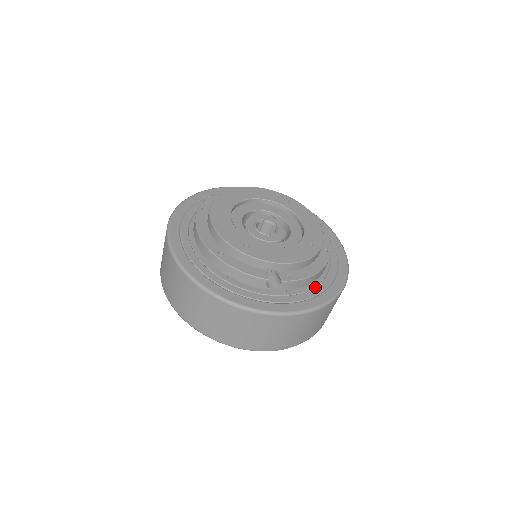
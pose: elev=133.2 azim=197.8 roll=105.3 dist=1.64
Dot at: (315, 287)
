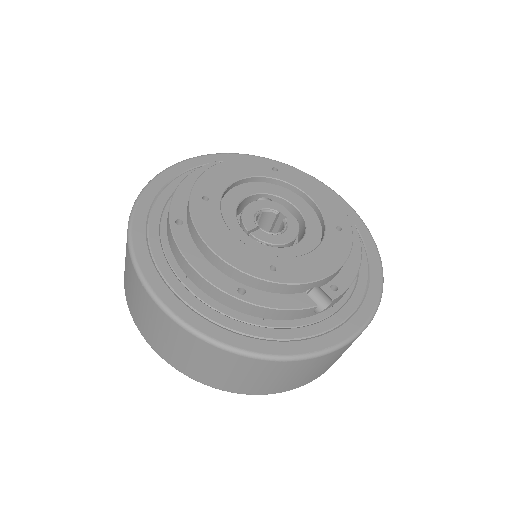
Dot at: (357, 282)
